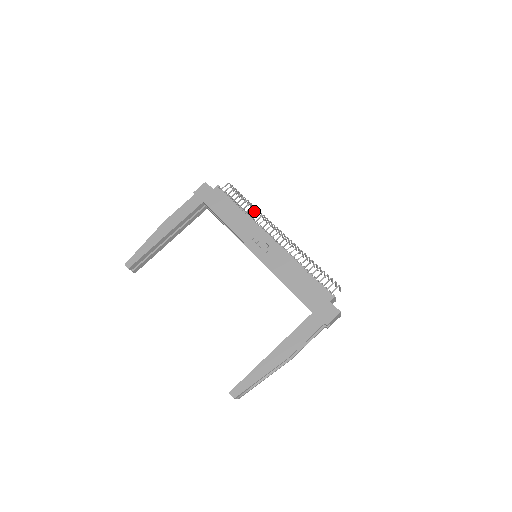
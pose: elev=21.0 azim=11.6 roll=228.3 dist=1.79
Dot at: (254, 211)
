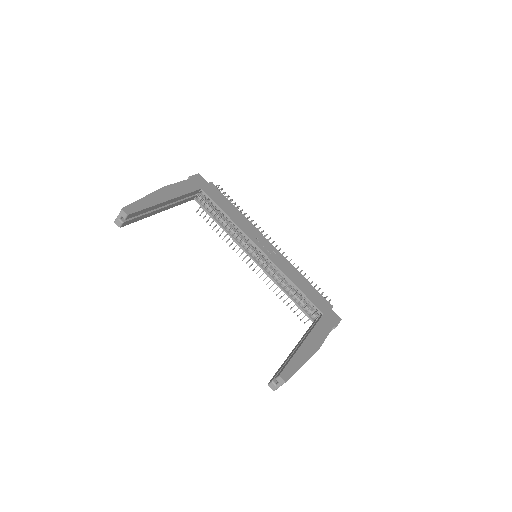
Dot at: (248, 217)
